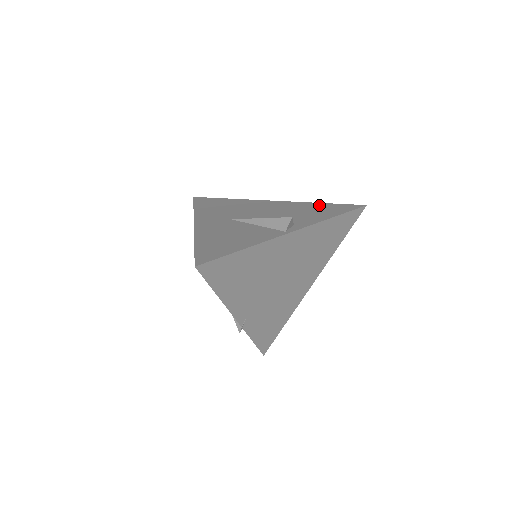
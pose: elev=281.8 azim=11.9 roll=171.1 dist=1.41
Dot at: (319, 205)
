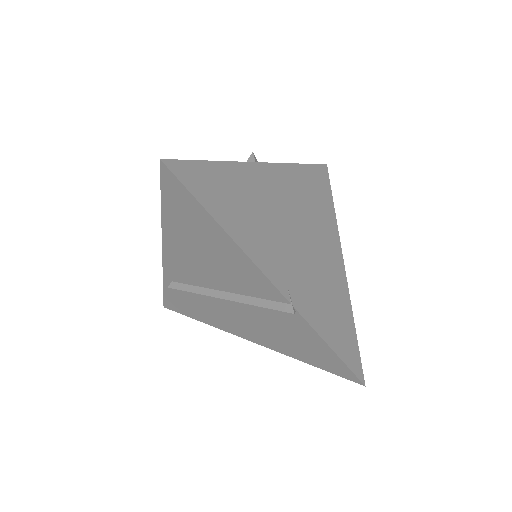
Dot at: occluded
